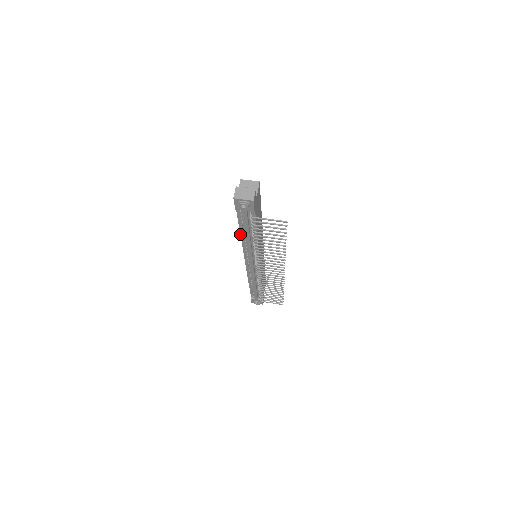
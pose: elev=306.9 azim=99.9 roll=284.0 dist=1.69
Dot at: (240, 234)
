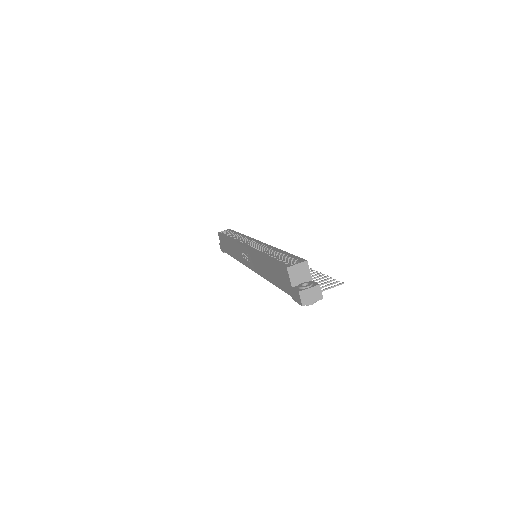
Dot at: occluded
